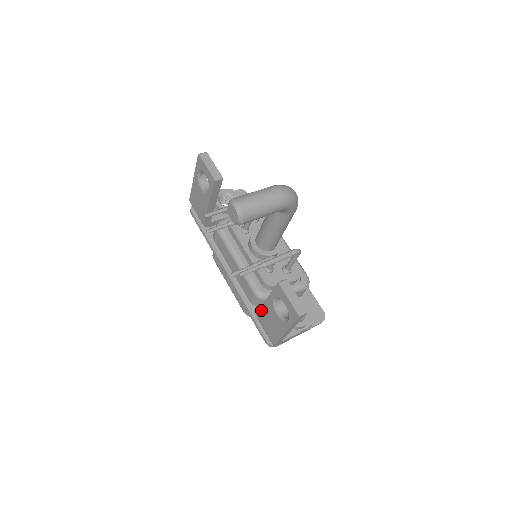
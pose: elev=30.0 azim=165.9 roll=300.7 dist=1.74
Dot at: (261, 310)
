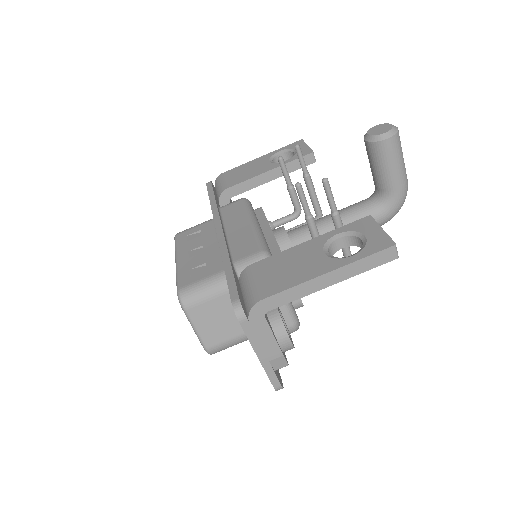
Dot at: (276, 255)
